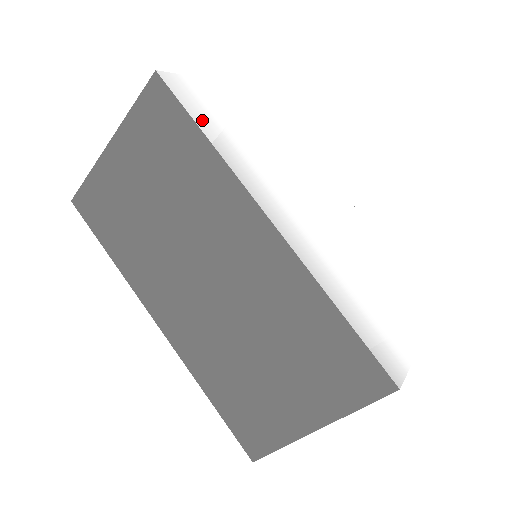
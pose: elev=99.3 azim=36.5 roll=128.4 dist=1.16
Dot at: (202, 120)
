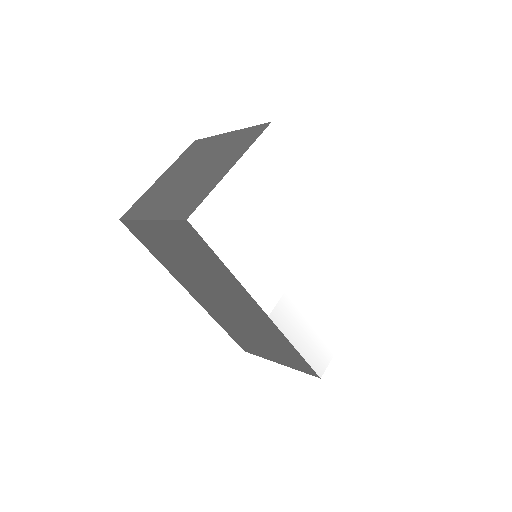
Dot at: (222, 247)
